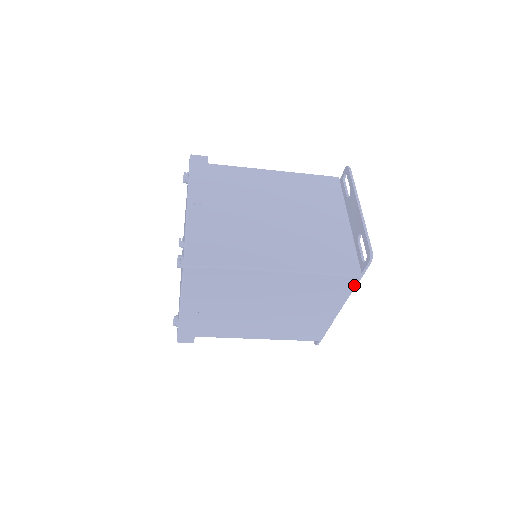
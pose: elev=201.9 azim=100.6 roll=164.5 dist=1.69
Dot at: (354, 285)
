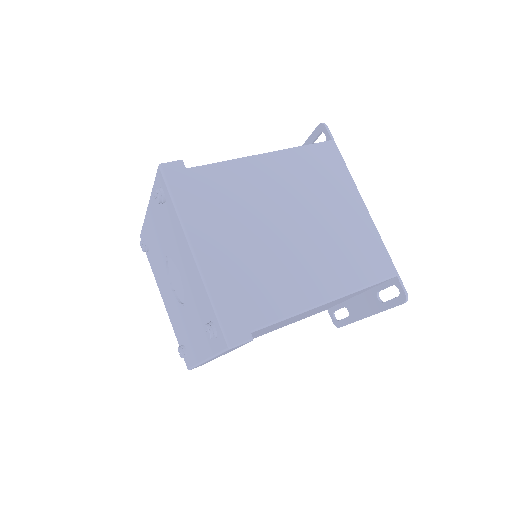
Dot at: occluded
